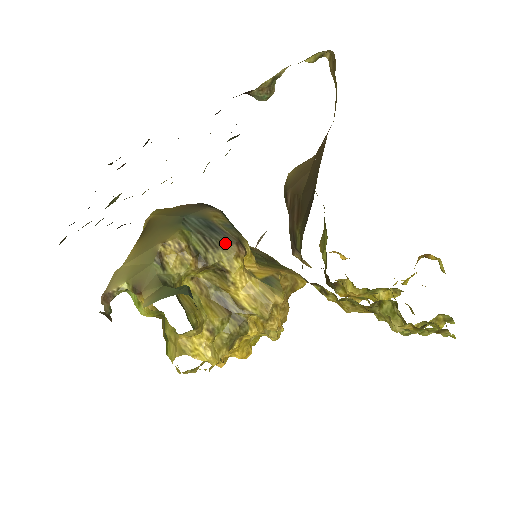
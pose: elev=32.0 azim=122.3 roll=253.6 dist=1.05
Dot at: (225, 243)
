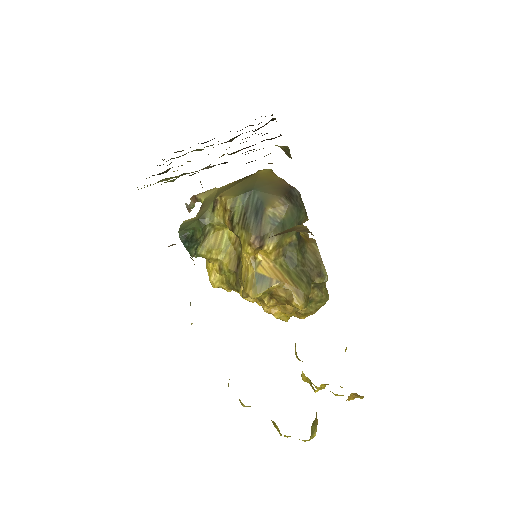
Dot at: (250, 229)
